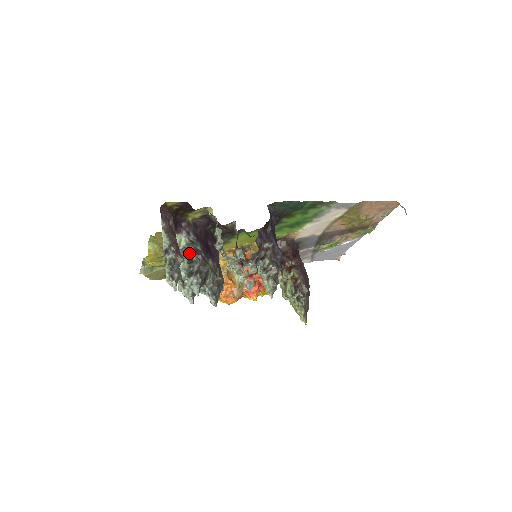
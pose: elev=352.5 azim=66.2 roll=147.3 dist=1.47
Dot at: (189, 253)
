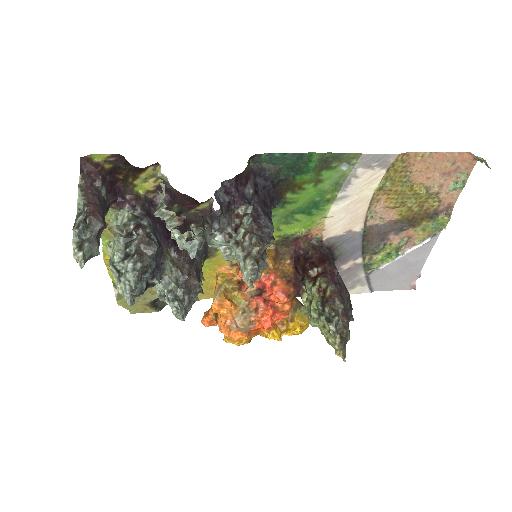
Dot at: (129, 231)
